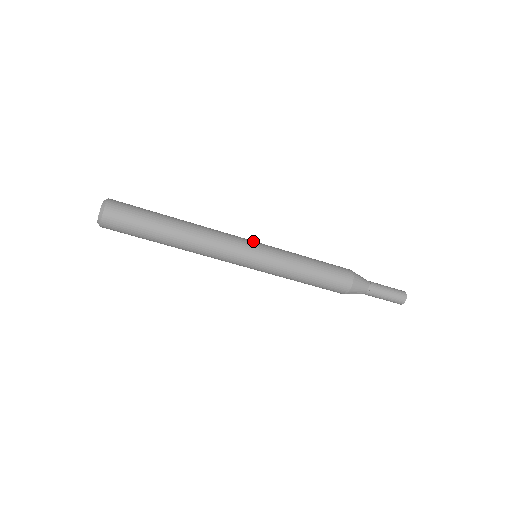
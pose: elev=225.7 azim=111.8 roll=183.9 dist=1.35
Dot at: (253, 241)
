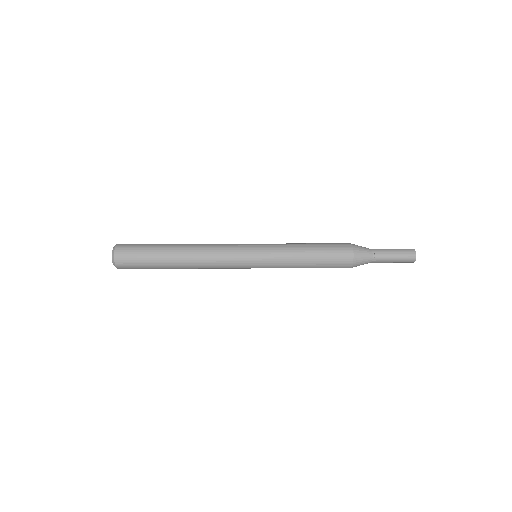
Dot at: (249, 245)
